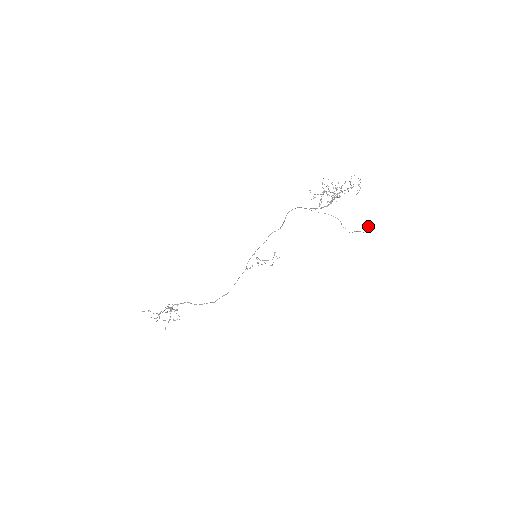
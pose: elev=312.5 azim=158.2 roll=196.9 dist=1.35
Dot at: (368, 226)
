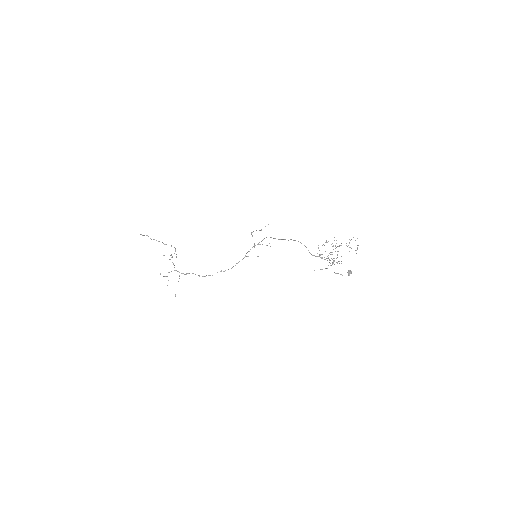
Dot at: occluded
